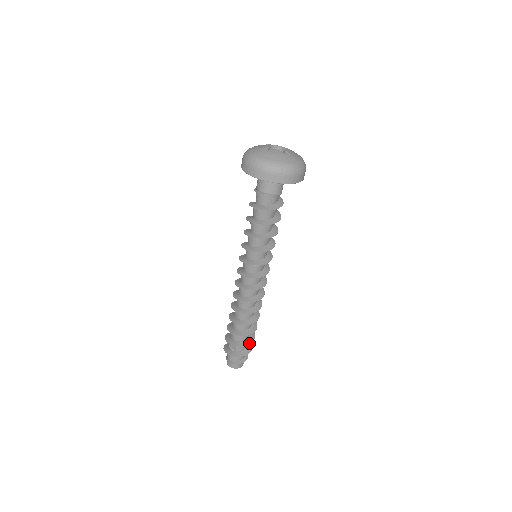
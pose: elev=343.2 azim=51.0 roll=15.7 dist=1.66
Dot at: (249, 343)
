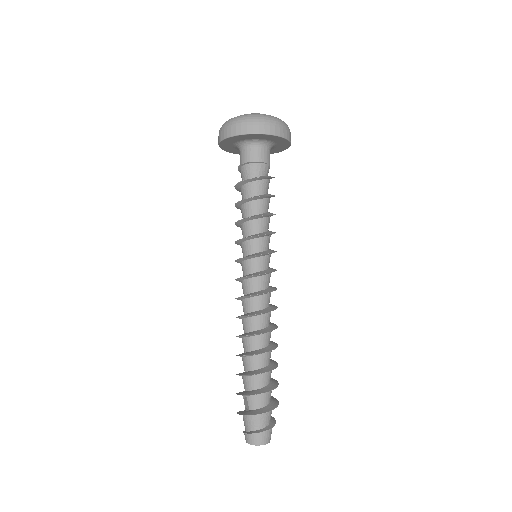
Dot at: (262, 392)
